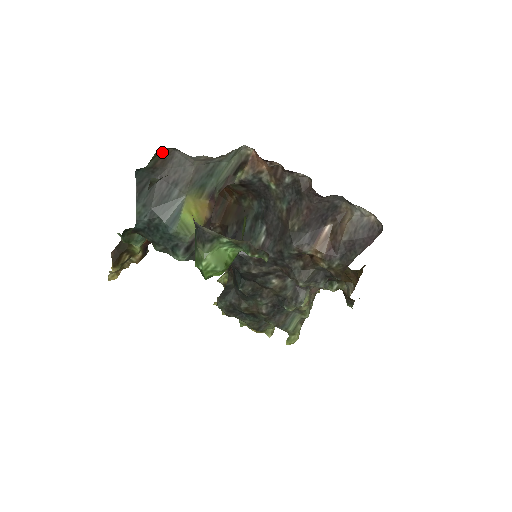
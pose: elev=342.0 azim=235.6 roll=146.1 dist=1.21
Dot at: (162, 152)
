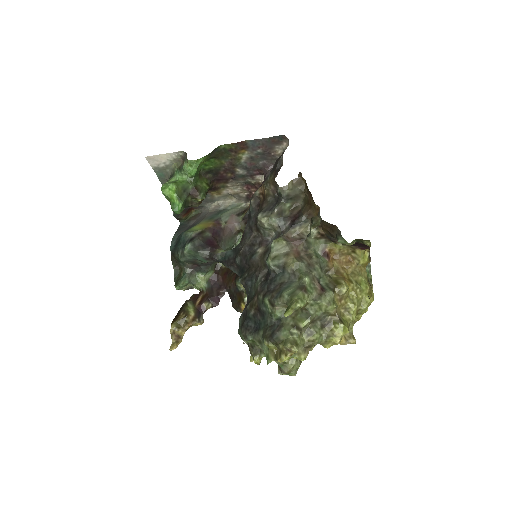
Dot at: (196, 215)
